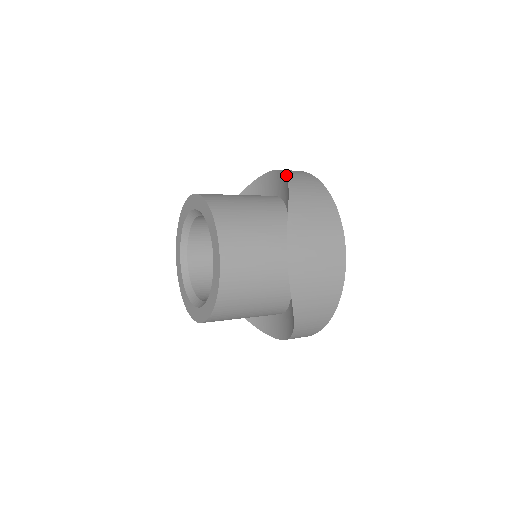
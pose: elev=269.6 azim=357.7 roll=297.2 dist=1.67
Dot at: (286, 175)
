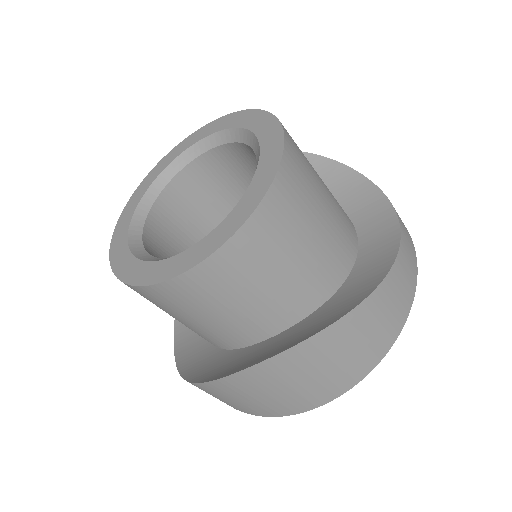
Dot at: (393, 265)
